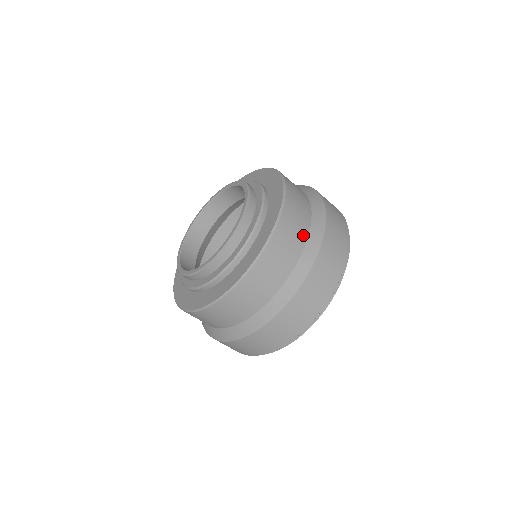
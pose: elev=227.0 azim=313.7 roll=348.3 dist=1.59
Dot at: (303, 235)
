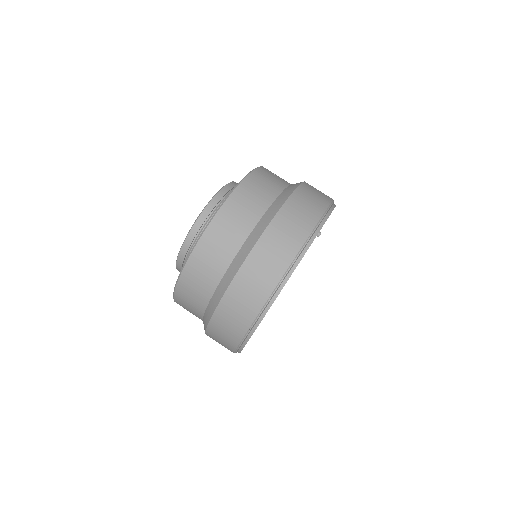
Dot at: (258, 211)
